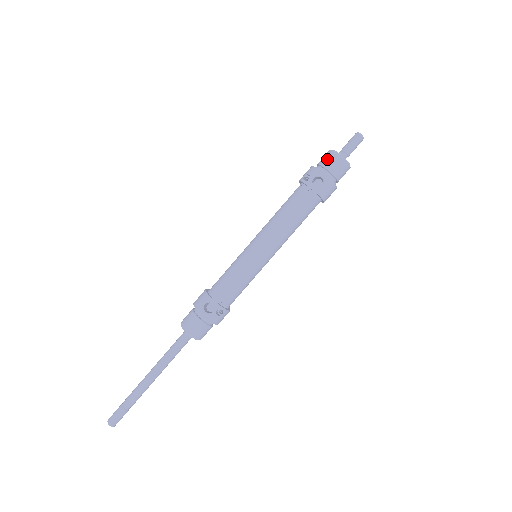
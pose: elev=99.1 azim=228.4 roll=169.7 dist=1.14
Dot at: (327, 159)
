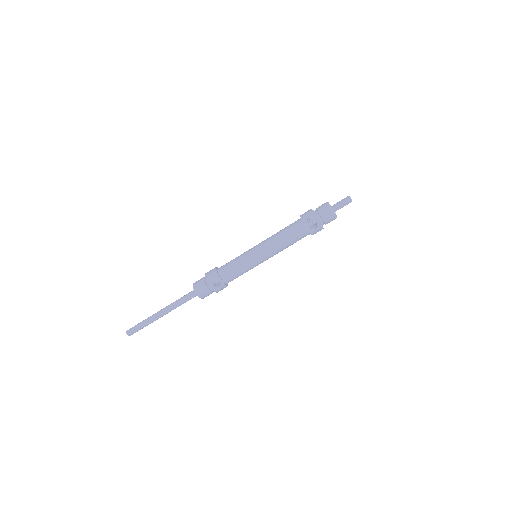
Dot at: (325, 212)
